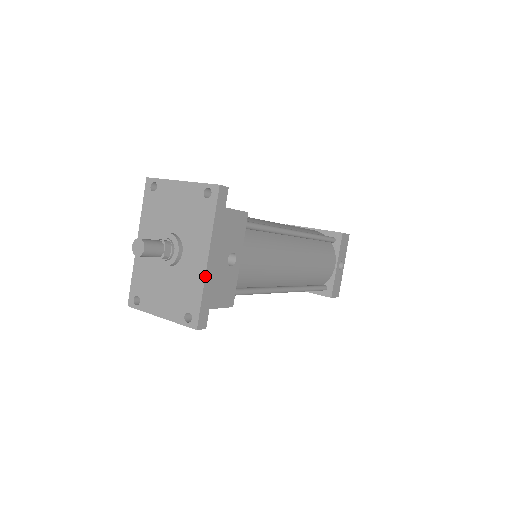
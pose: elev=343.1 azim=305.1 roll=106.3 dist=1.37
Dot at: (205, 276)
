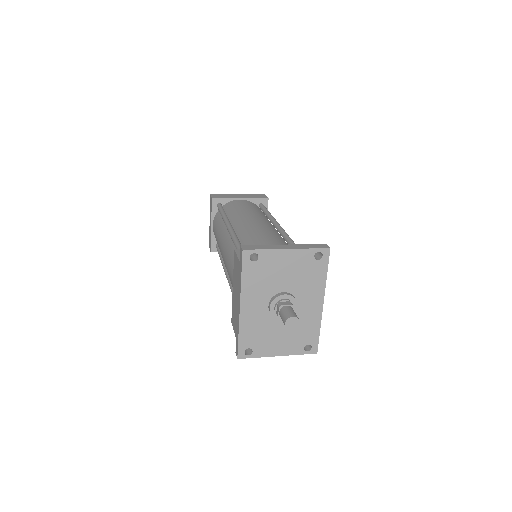
Dot at: occluded
